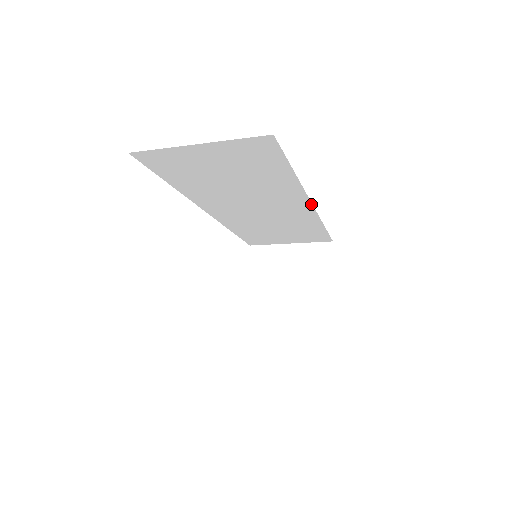
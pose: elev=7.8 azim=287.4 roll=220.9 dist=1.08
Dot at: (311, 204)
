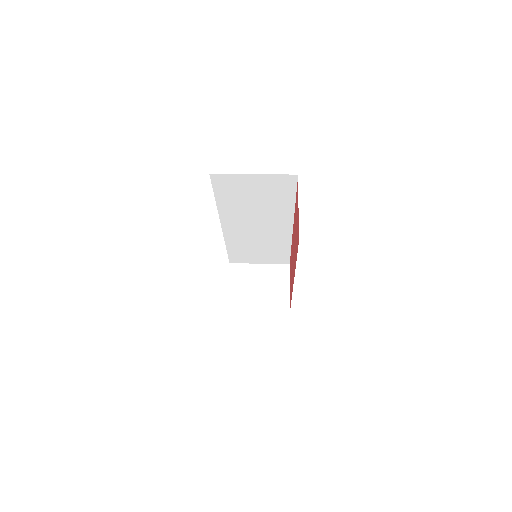
Dot at: (292, 227)
